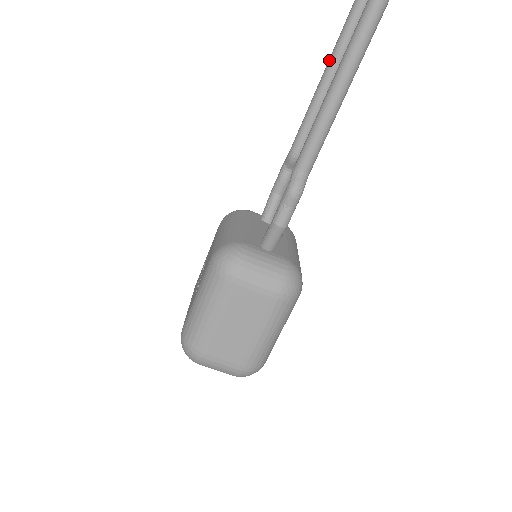
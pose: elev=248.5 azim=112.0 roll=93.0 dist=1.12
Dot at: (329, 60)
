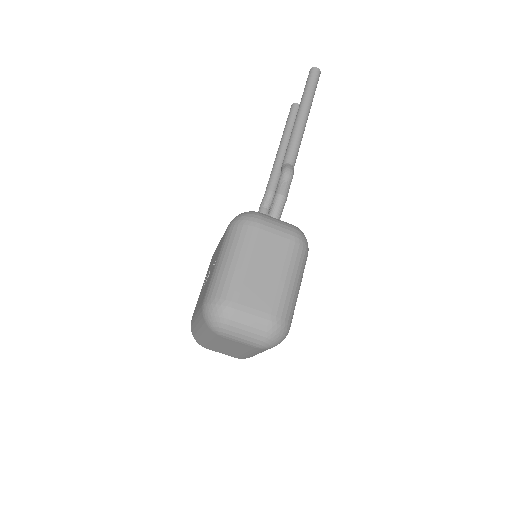
Dot at: (282, 138)
